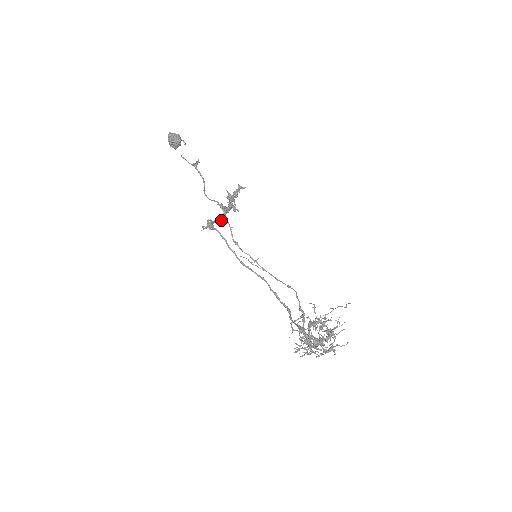
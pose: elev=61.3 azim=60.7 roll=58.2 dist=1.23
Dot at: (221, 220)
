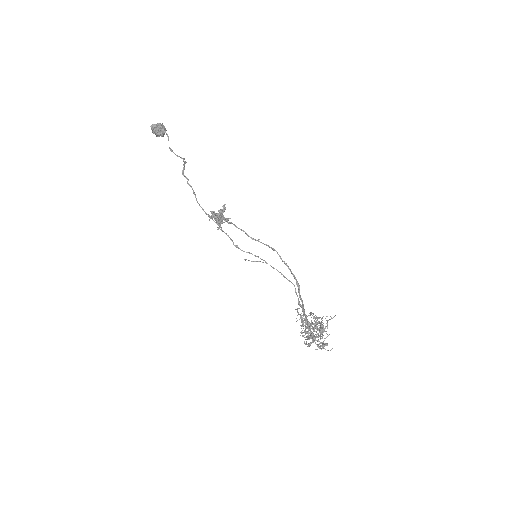
Dot at: occluded
